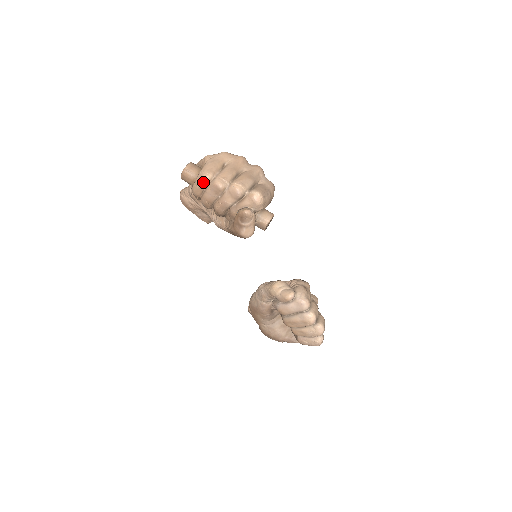
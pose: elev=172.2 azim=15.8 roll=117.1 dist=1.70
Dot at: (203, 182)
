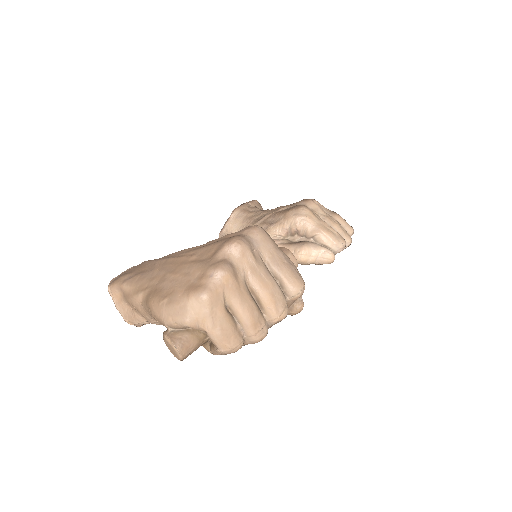
Dot at: (236, 351)
